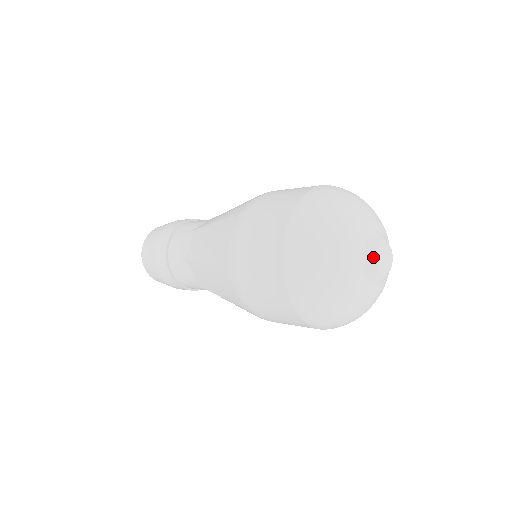
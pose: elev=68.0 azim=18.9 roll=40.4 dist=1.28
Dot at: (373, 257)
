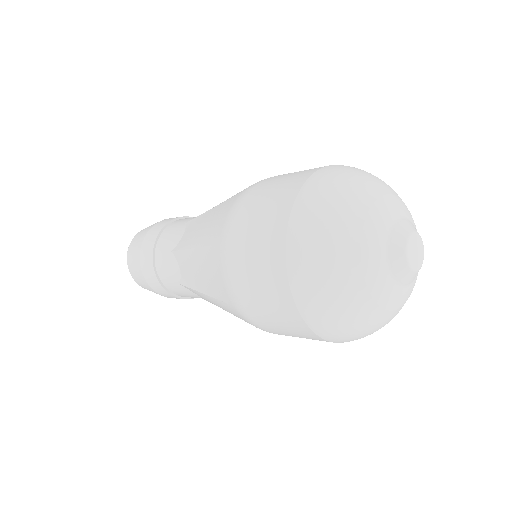
Dot at: (406, 230)
